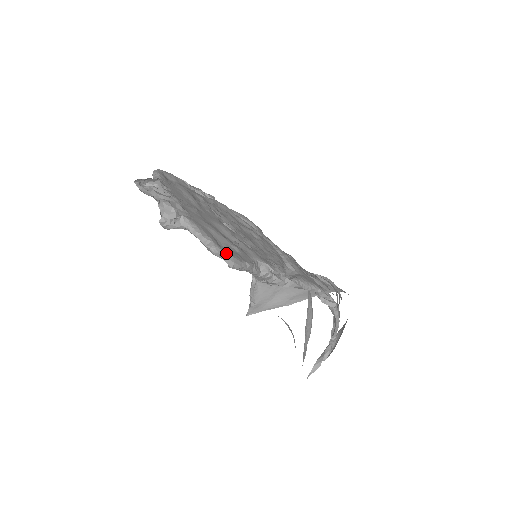
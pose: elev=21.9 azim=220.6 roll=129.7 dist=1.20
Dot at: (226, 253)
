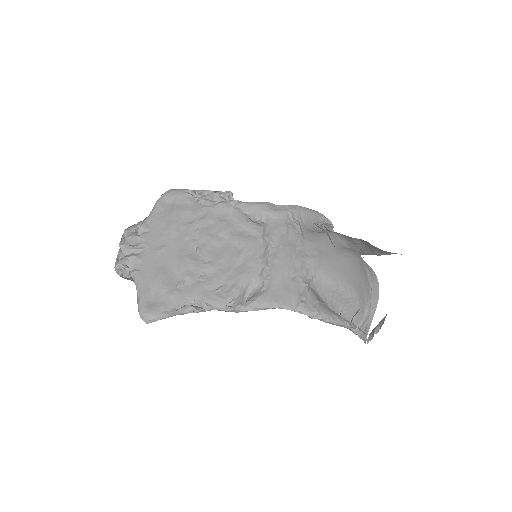
Dot at: (144, 311)
